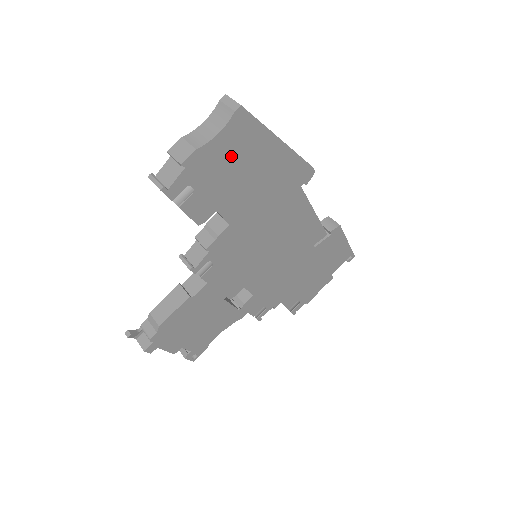
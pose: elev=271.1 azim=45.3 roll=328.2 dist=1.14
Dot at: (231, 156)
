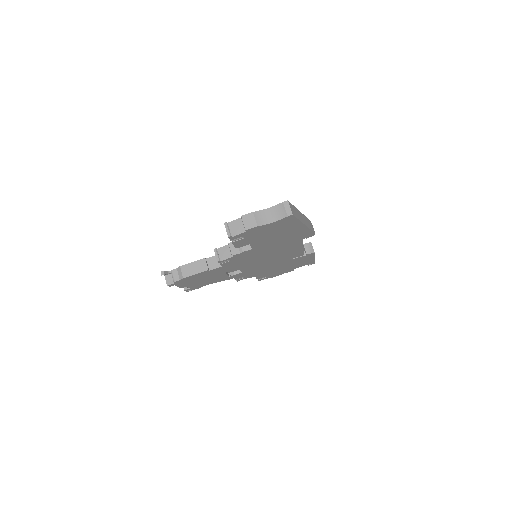
Dot at: (273, 229)
